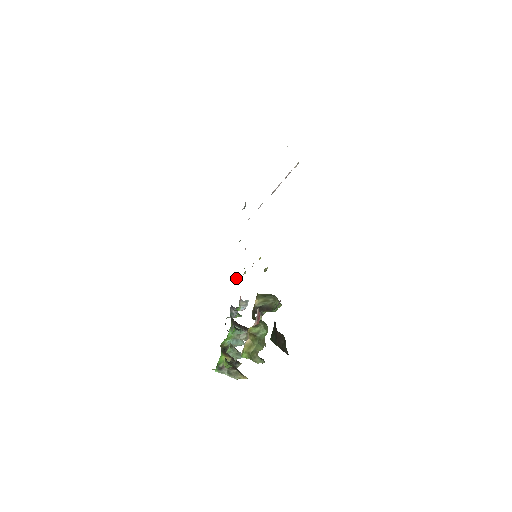
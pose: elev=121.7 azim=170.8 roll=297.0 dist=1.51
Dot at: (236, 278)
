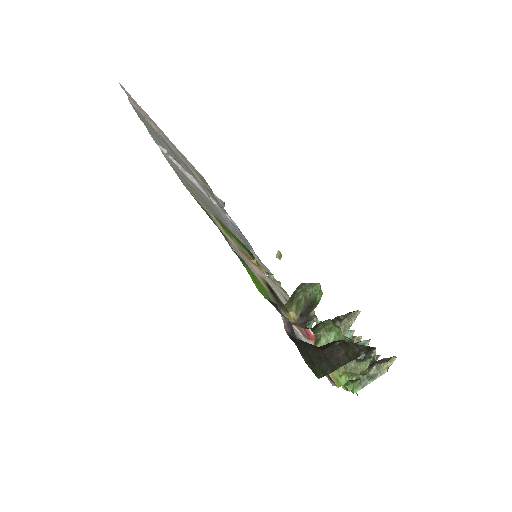
Dot at: (277, 283)
